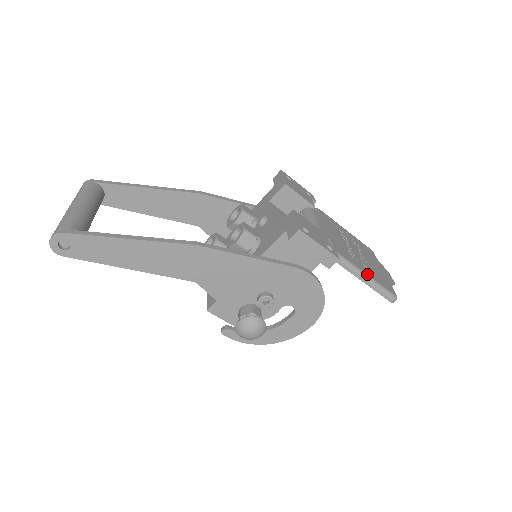
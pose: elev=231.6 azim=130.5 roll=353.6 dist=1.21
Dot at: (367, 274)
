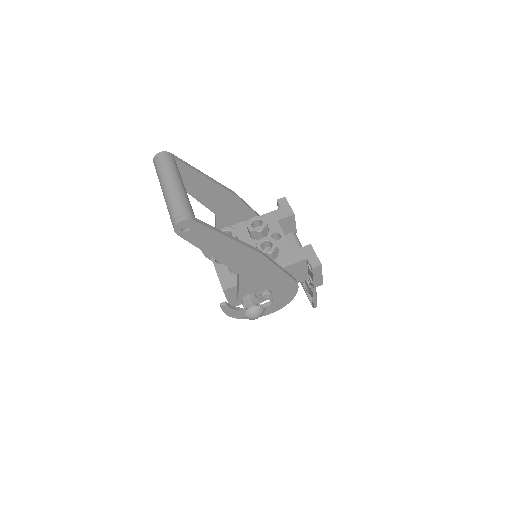
Dot at: occluded
